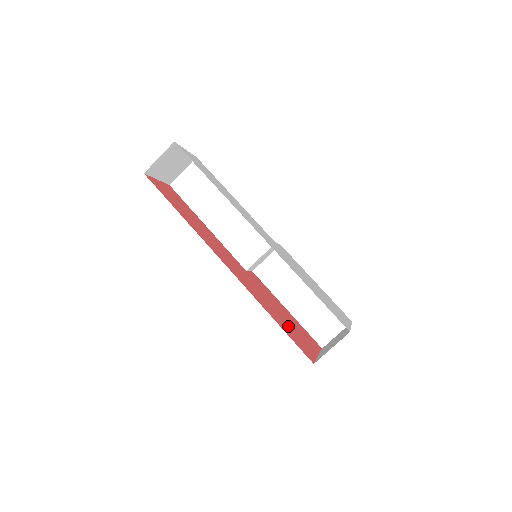
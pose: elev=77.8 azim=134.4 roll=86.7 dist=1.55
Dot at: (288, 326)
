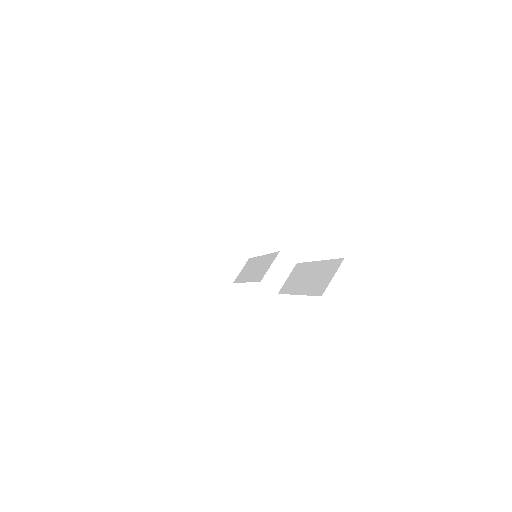
Dot at: occluded
